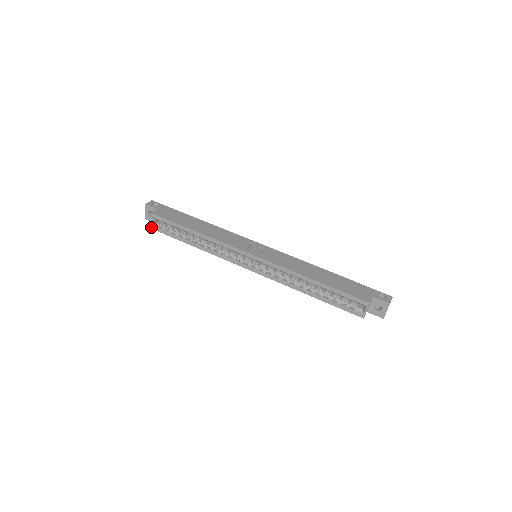
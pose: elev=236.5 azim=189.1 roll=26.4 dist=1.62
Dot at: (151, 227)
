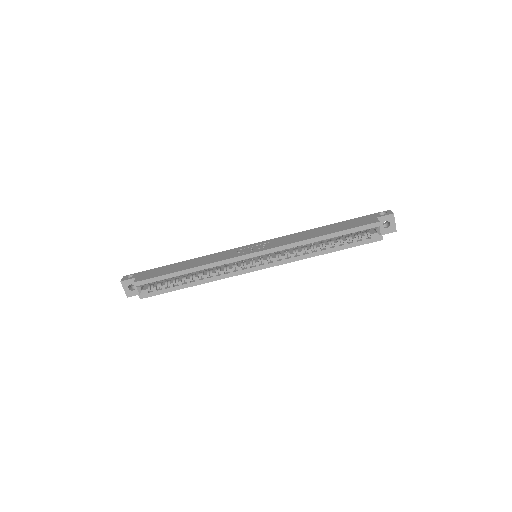
Dot at: (140, 297)
